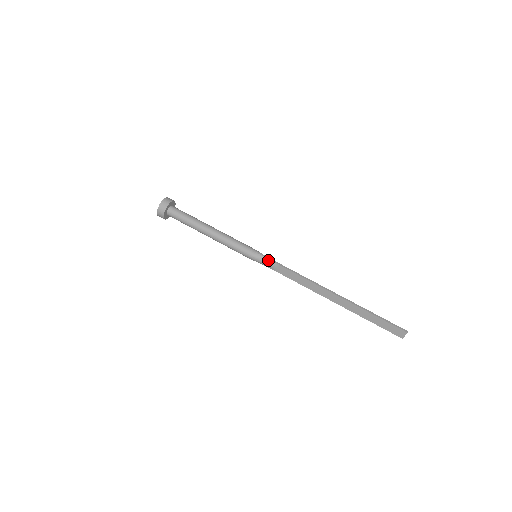
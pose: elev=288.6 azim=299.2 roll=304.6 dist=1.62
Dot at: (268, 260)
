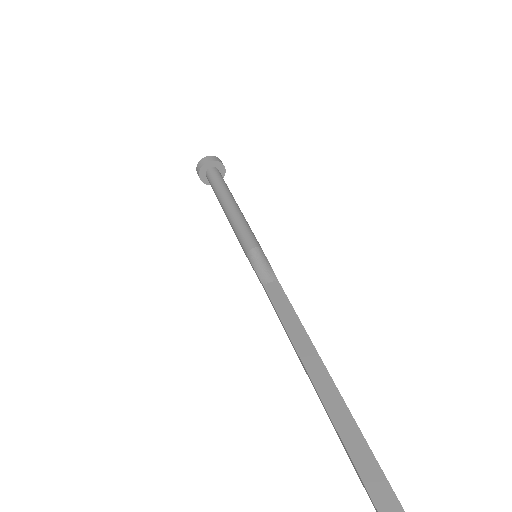
Dot at: (269, 266)
